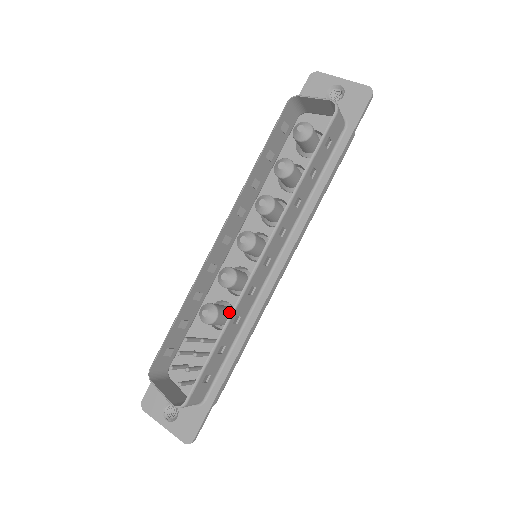
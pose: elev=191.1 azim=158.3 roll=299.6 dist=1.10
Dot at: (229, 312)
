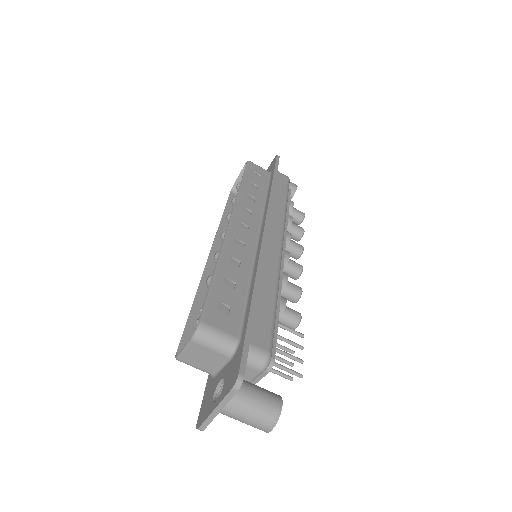
Dot at: occluded
